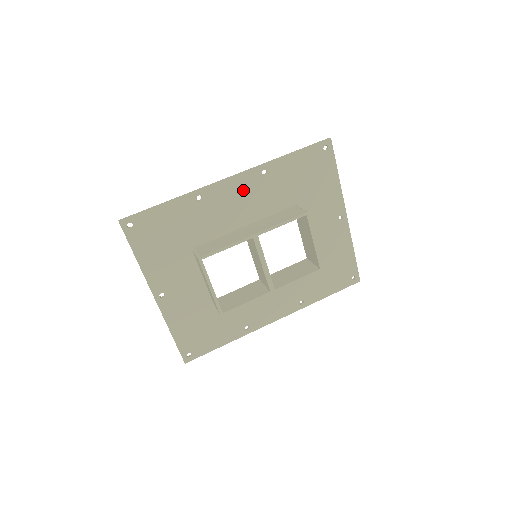
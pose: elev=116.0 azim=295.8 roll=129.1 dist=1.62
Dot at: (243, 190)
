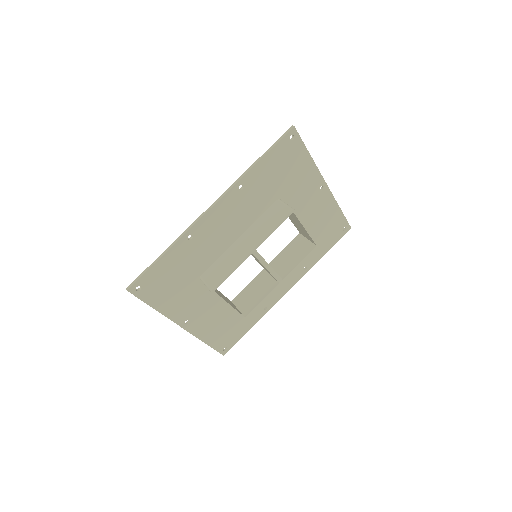
Dot at: (227, 211)
